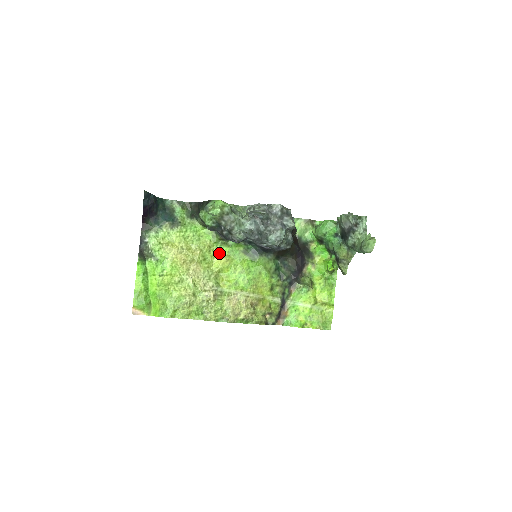
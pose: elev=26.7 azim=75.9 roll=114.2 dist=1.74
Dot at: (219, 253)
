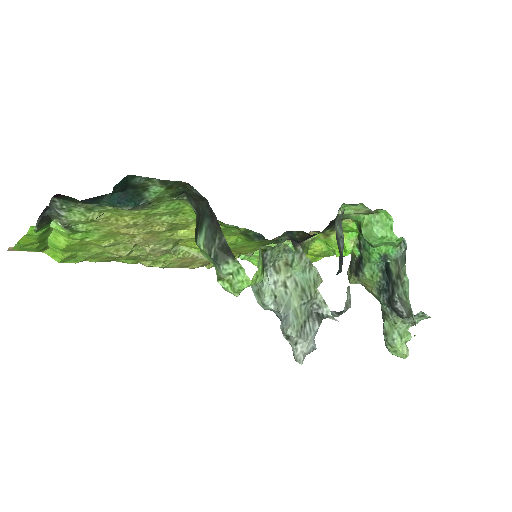
Dot at: occluded
